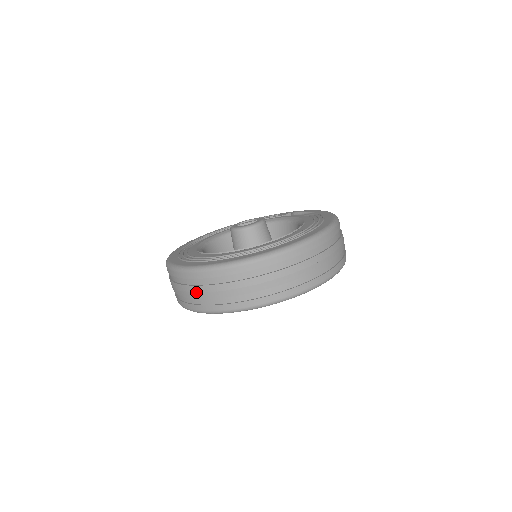
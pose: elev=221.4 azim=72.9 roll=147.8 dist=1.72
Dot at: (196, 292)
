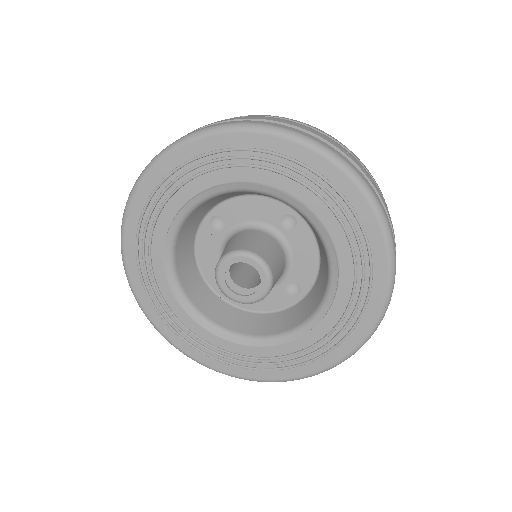
Dot at: (287, 121)
